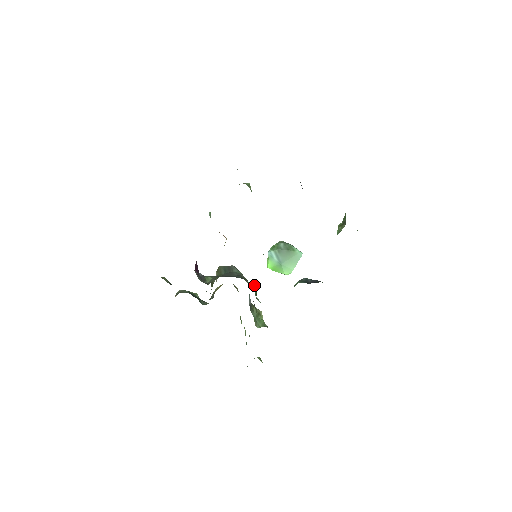
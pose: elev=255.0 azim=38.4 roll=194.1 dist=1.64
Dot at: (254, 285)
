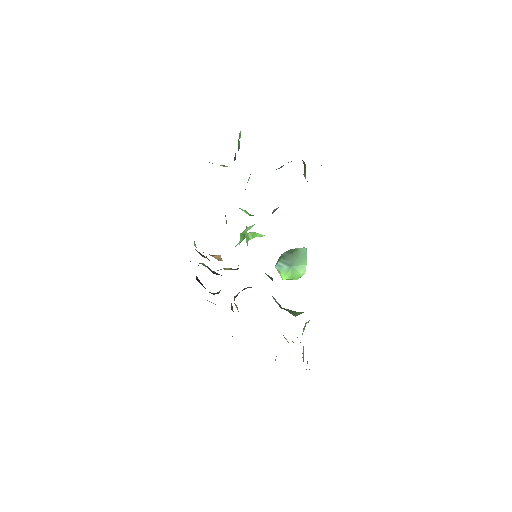
Dot at: occluded
